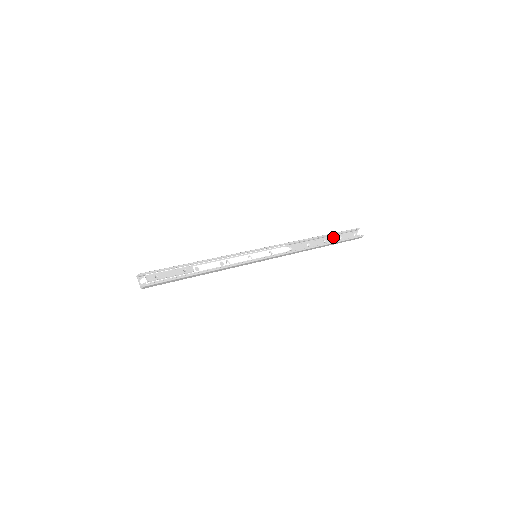
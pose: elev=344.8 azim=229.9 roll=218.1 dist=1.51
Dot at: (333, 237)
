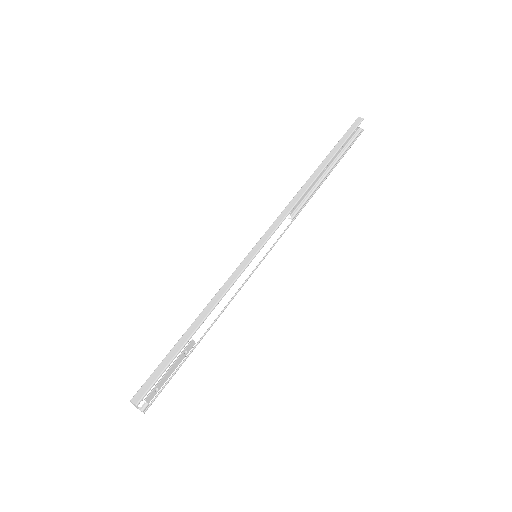
Dot at: (334, 152)
